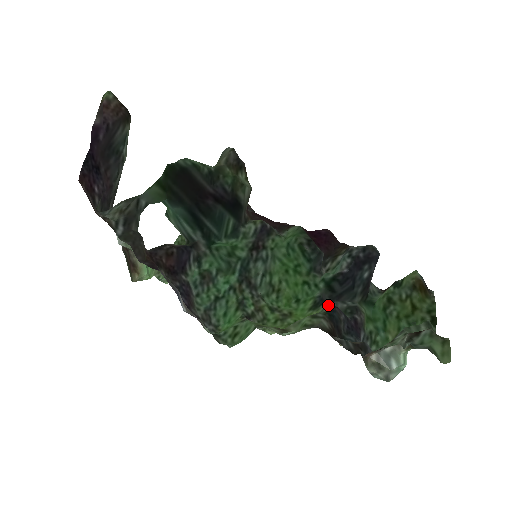
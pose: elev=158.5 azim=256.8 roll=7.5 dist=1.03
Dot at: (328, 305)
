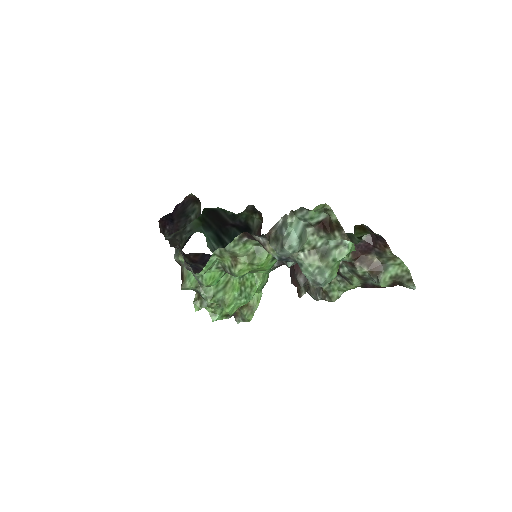
Dot at: occluded
